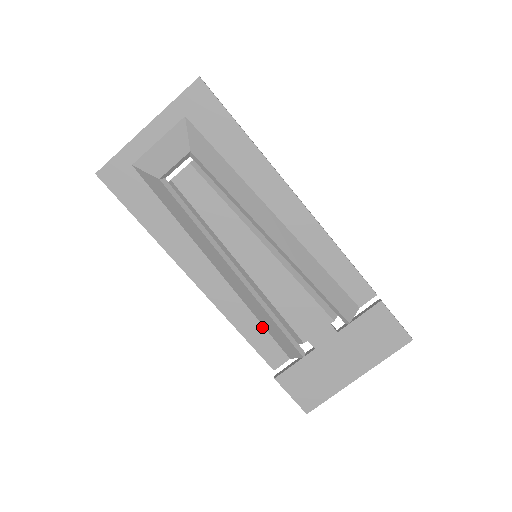
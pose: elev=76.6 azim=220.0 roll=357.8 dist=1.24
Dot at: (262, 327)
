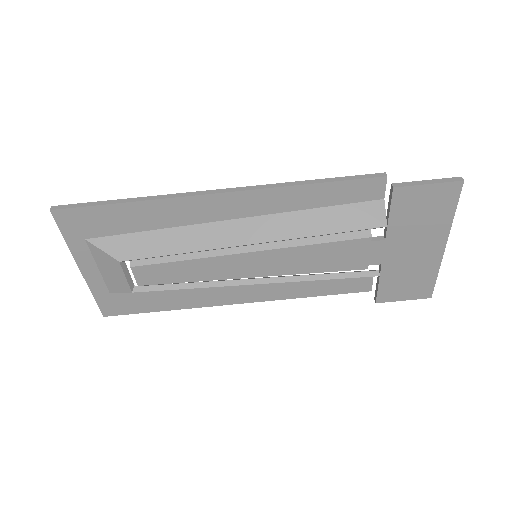
Dot at: (325, 280)
